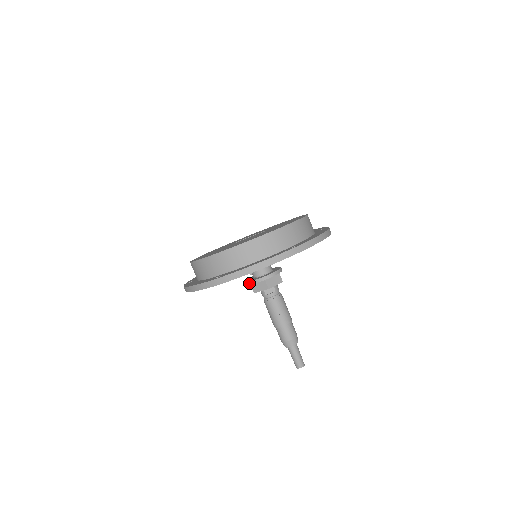
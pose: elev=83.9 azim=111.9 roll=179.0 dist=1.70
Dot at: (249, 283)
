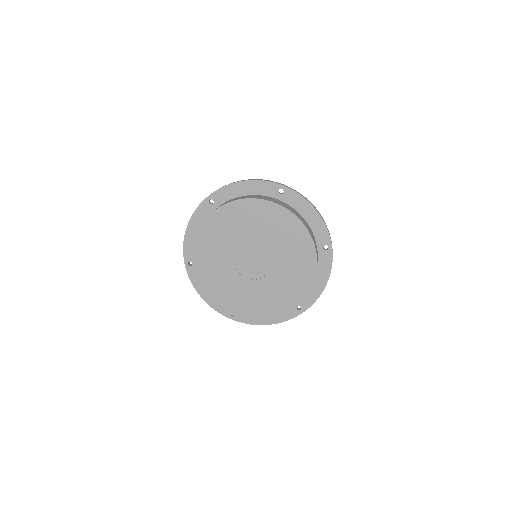
Dot at: occluded
